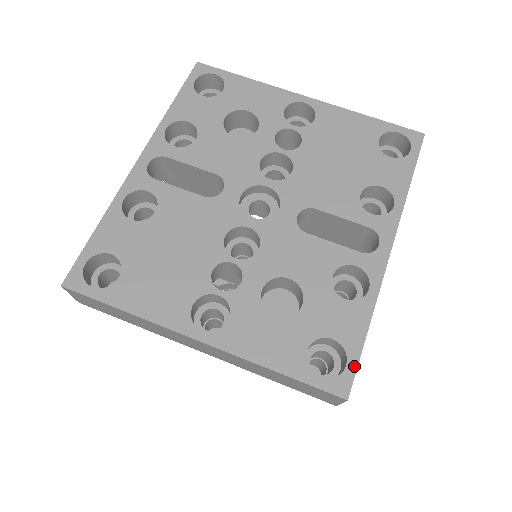
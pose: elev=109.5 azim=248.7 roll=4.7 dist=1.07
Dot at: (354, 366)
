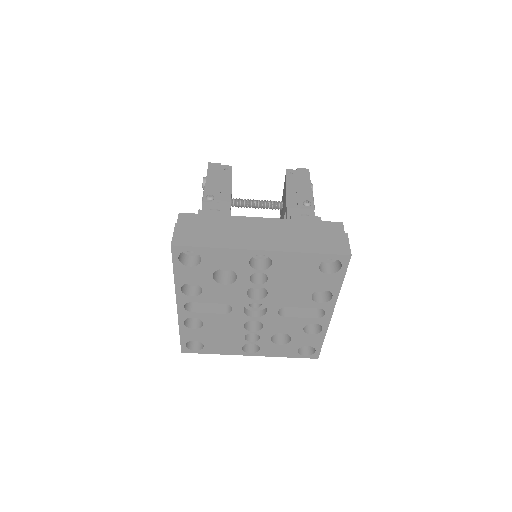
Dot at: (319, 351)
